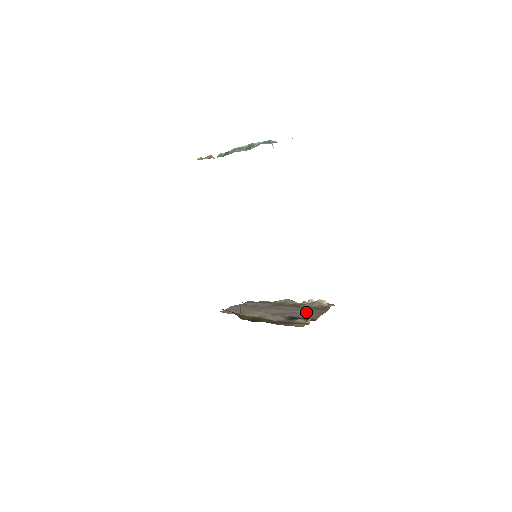
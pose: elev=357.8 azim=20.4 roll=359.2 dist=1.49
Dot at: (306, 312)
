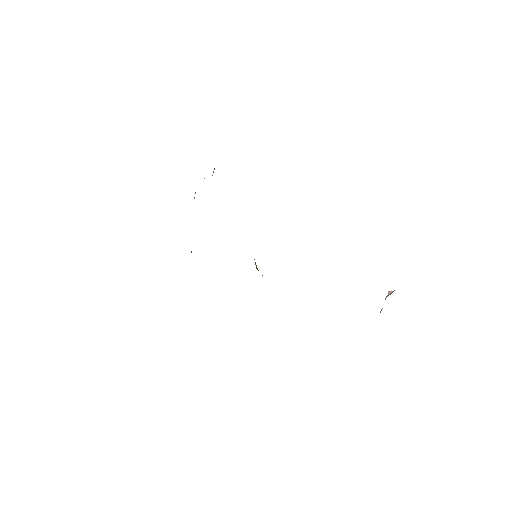
Dot at: occluded
